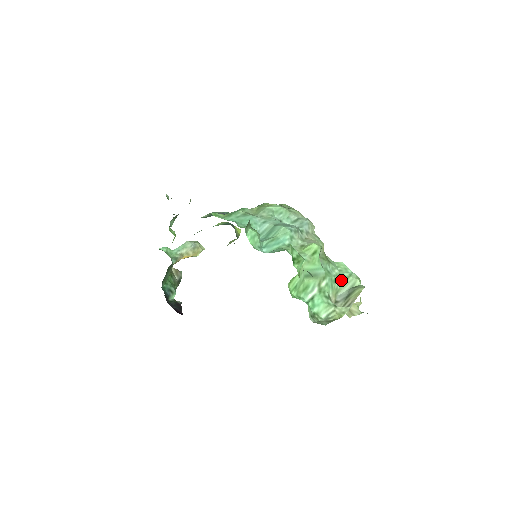
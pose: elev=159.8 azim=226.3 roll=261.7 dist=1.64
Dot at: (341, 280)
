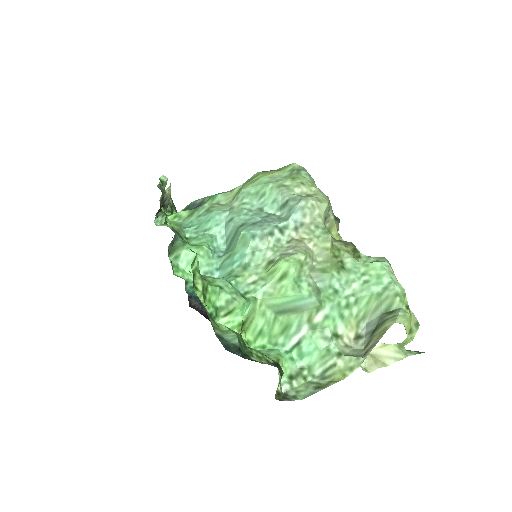
Dot at: (365, 300)
